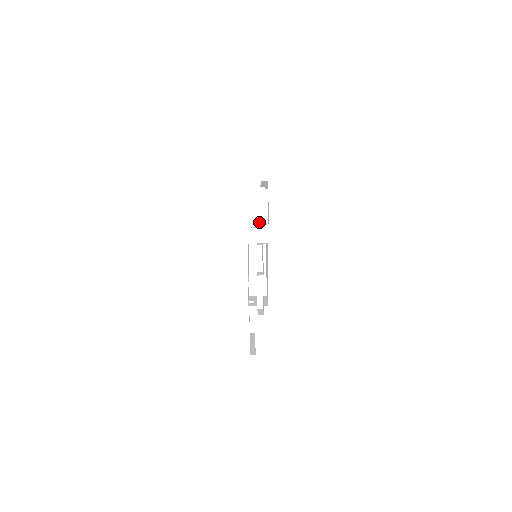
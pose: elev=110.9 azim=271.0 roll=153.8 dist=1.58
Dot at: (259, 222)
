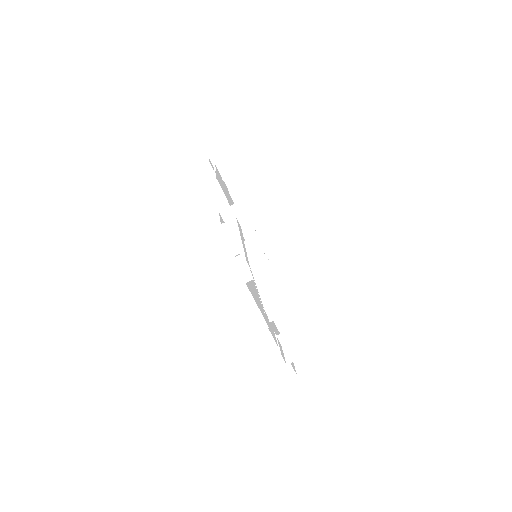
Dot at: (261, 296)
